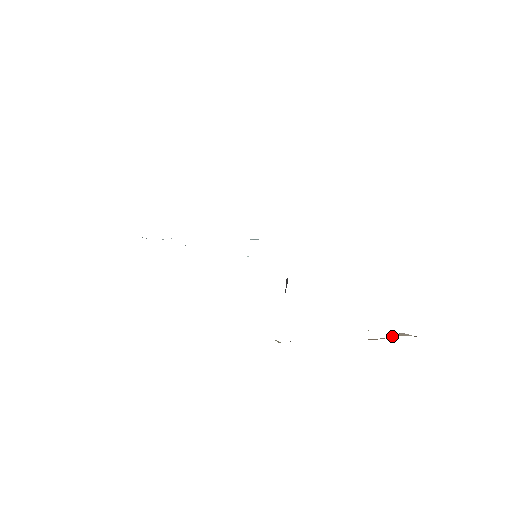
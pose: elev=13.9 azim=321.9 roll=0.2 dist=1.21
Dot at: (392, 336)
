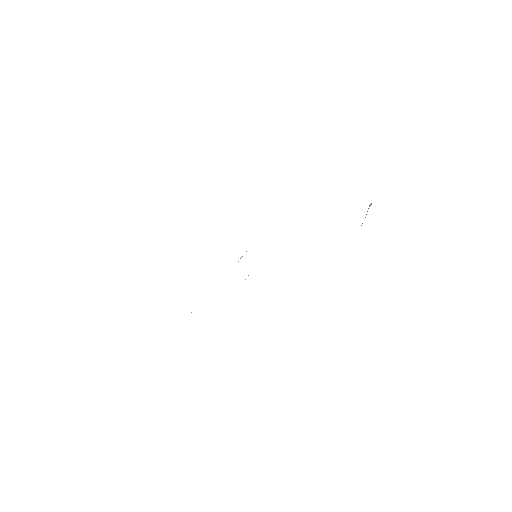
Dot at: occluded
